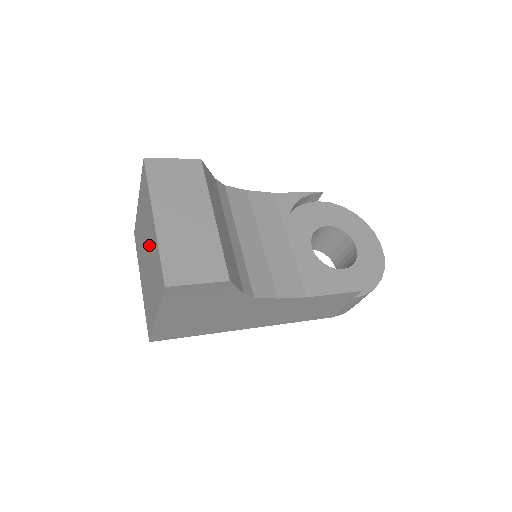
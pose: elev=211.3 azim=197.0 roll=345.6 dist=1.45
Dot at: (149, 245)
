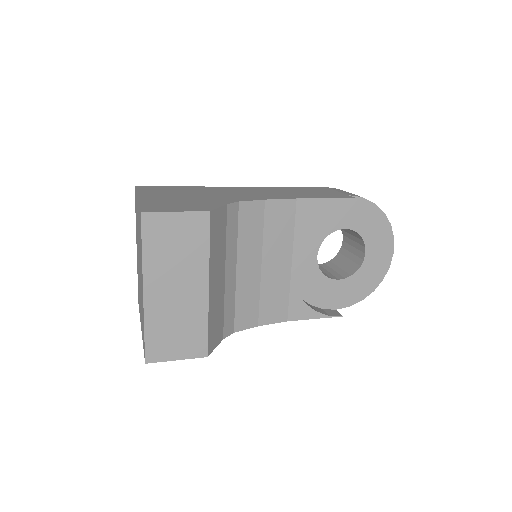
Dot at: occluded
